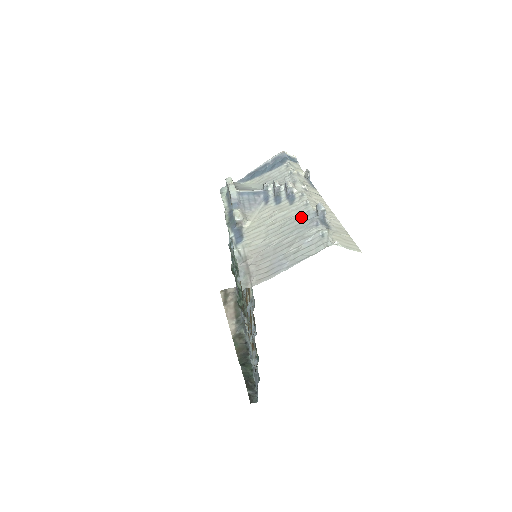
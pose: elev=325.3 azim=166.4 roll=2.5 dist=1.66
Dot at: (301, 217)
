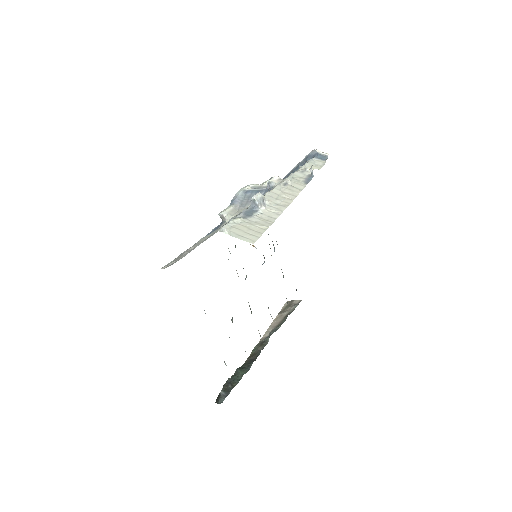
Dot at: occluded
